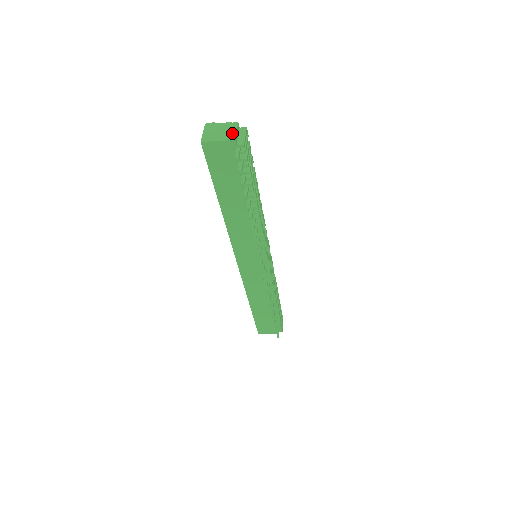
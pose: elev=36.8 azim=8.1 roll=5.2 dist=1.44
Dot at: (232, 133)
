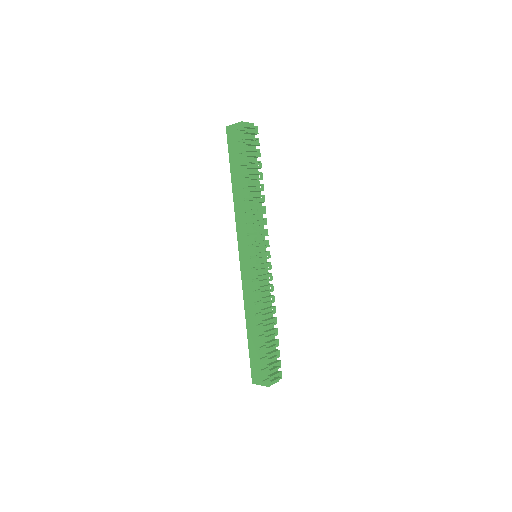
Dot at: (244, 123)
